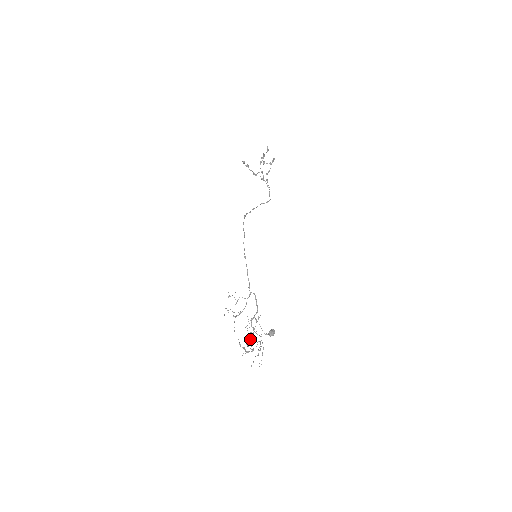
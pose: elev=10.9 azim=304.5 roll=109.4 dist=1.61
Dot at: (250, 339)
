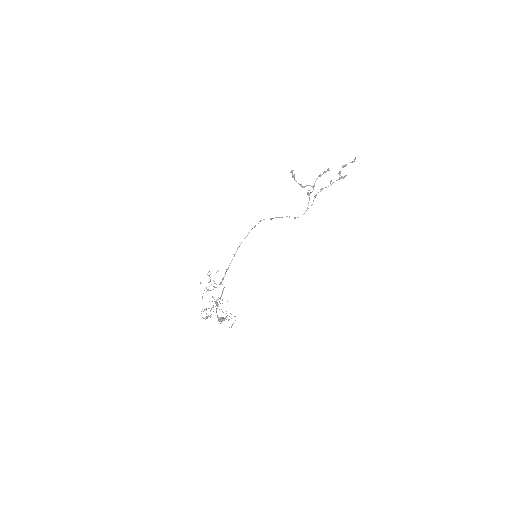
Dot at: occluded
